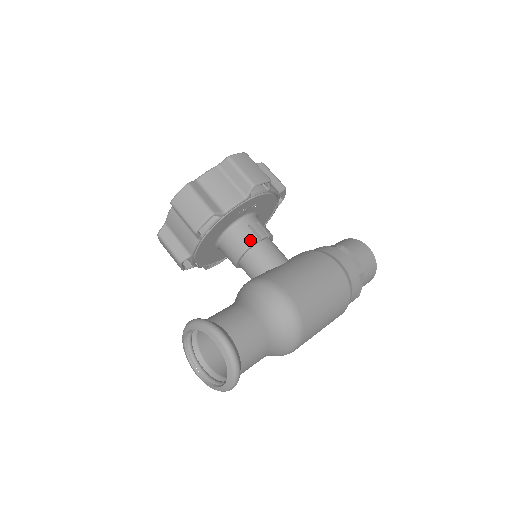
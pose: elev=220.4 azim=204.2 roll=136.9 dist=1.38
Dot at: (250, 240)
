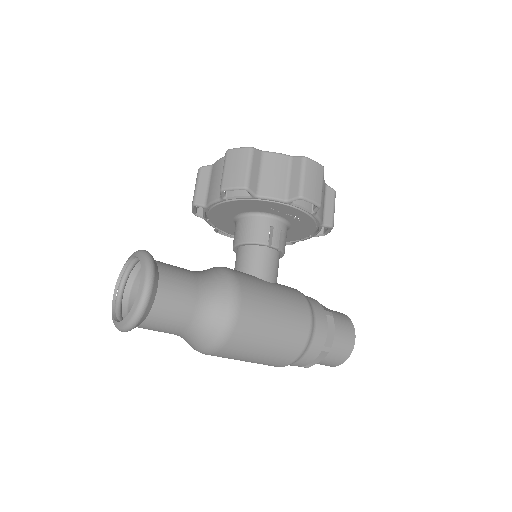
Dot at: (261, 238)
